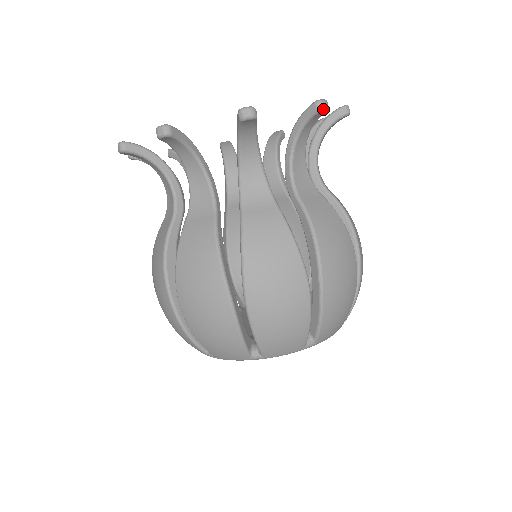
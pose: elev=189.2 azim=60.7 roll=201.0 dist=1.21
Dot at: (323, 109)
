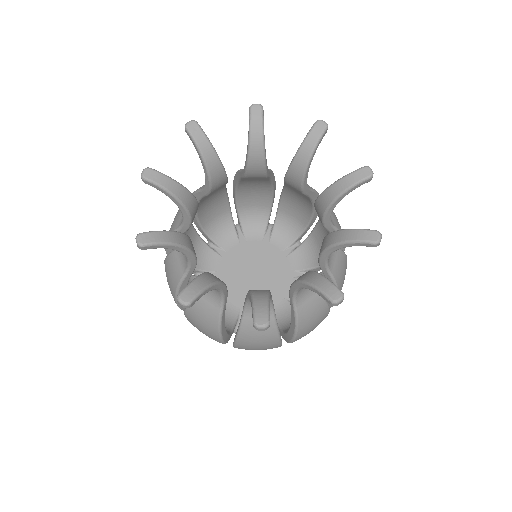
Dot at: (378, 245)
